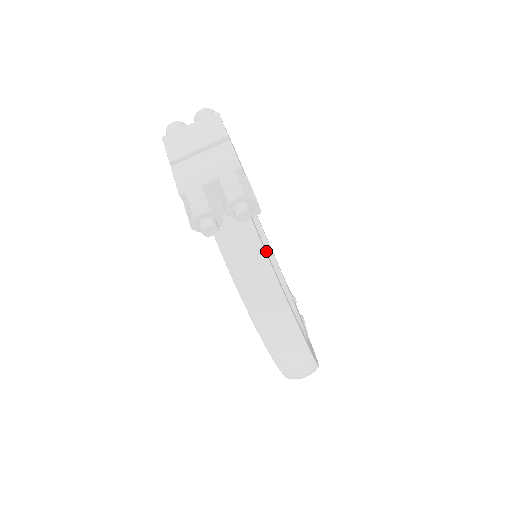
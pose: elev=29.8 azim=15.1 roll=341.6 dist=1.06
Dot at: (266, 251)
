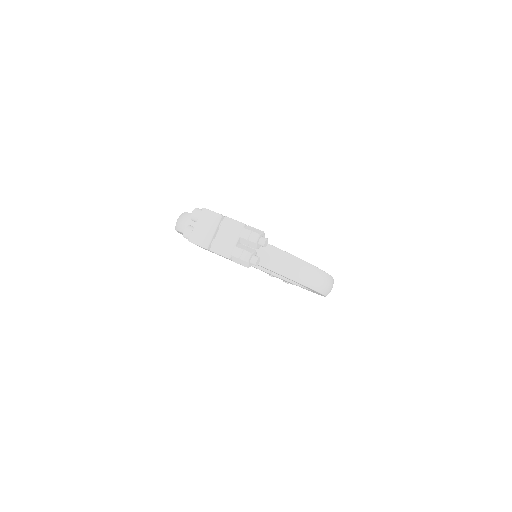
Dot at: occluded
